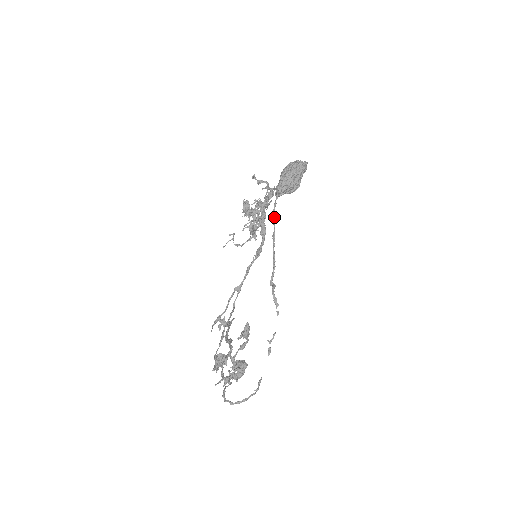
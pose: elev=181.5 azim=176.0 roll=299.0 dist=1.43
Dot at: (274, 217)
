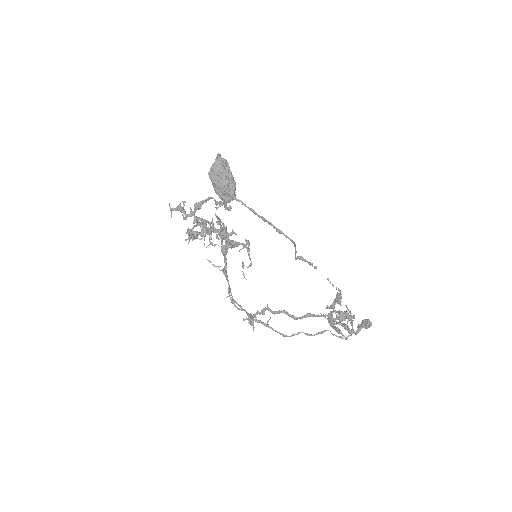
Dot at: (265, 219)
